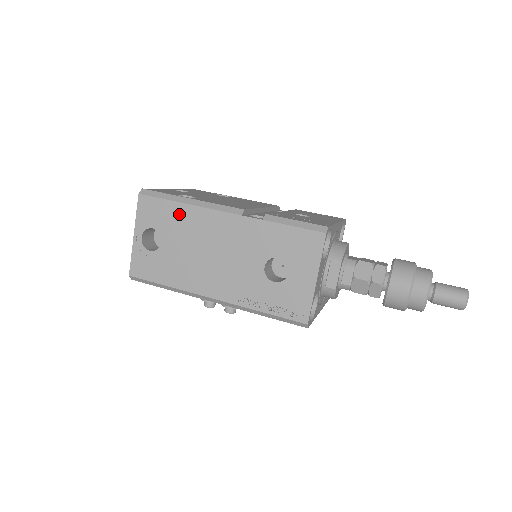
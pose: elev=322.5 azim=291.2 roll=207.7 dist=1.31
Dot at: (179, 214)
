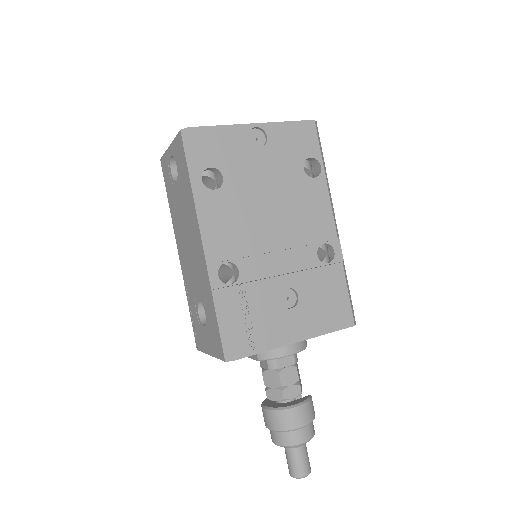
Dot at: (188, 190)
